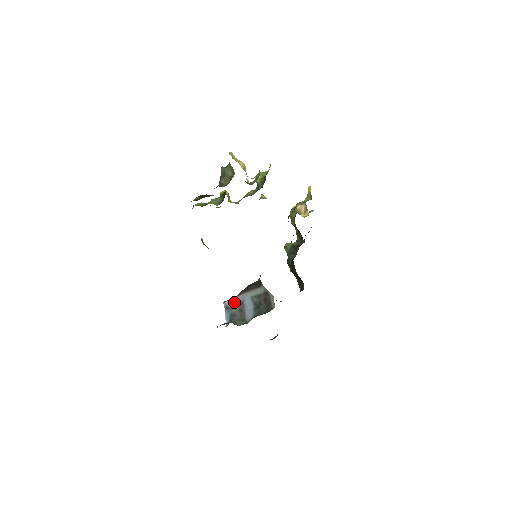
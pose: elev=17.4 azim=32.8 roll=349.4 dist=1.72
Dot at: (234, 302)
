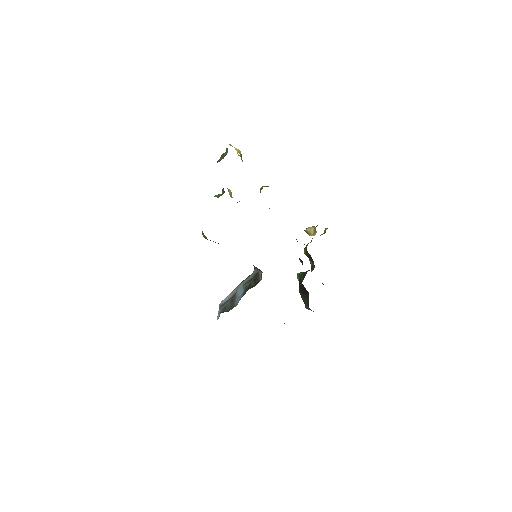
Dot at: (228, 298)
